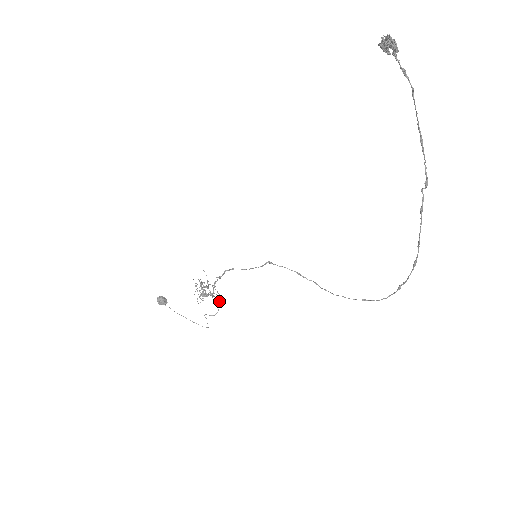
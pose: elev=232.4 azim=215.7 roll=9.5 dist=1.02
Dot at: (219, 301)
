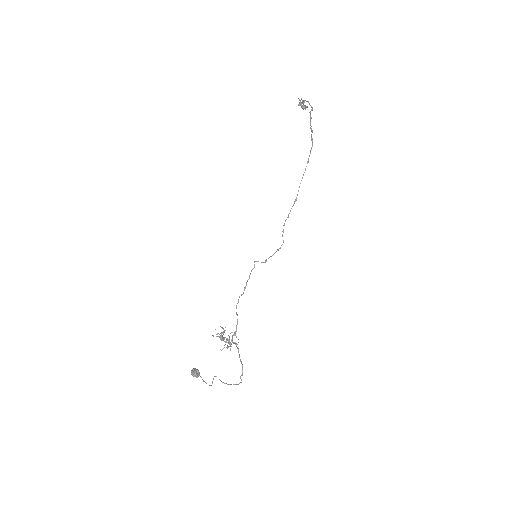
Dot at: occluded
